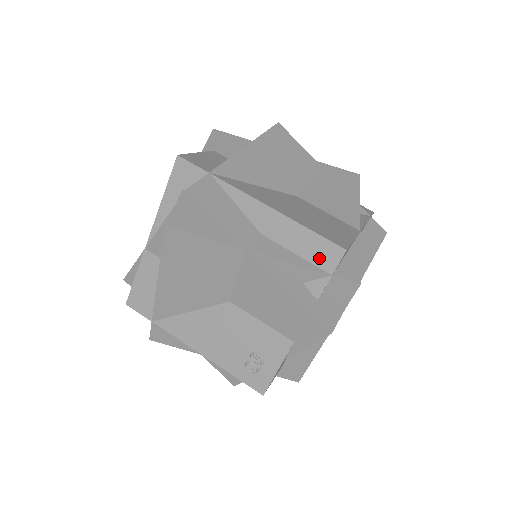
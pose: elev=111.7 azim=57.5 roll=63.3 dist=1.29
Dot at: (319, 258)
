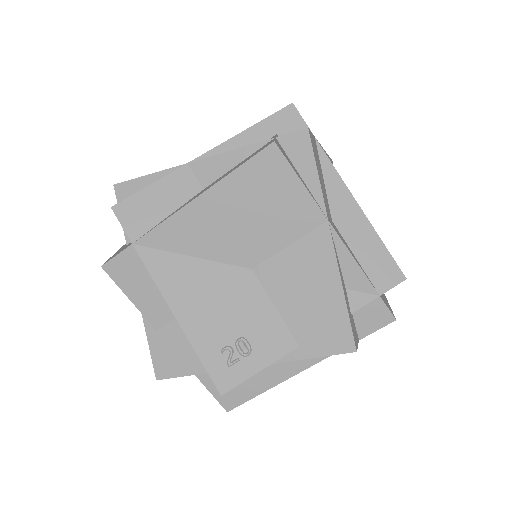
Dot at: (376, 273)
